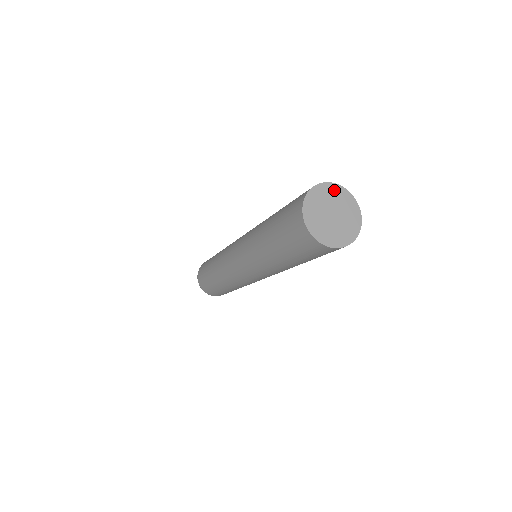
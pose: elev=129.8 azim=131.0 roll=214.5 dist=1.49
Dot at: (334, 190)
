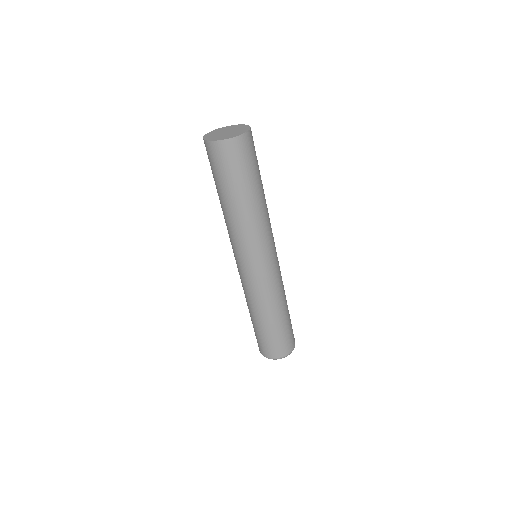
Dot at: (230, 127)
